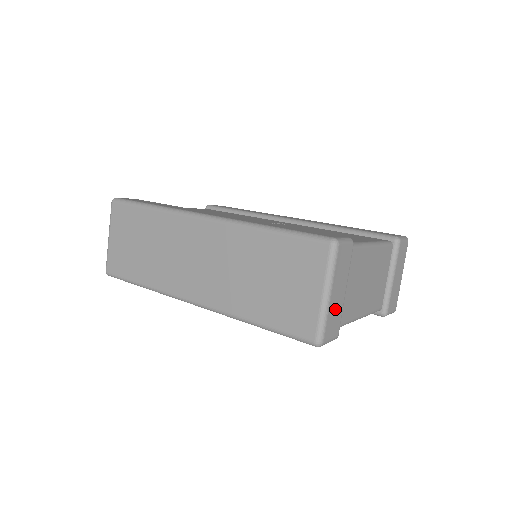
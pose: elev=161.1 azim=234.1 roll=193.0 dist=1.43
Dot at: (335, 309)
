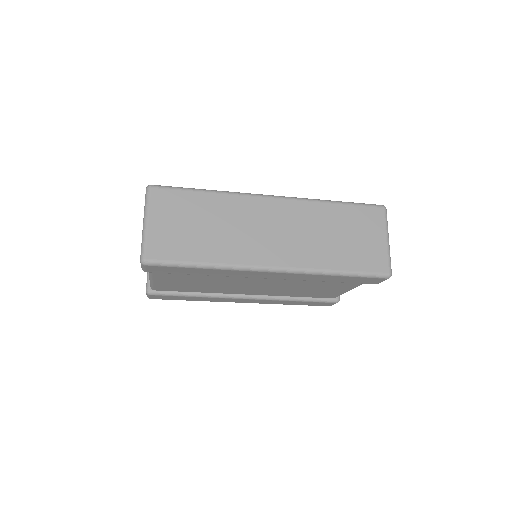
Dot at: occluded
